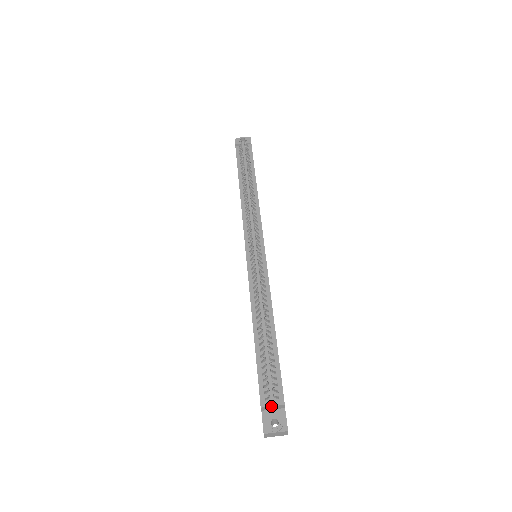
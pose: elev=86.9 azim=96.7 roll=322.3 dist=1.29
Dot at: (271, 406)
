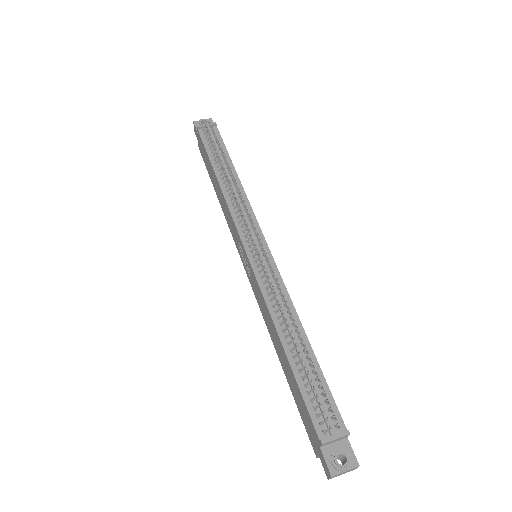
Dot at: (334, 439)
